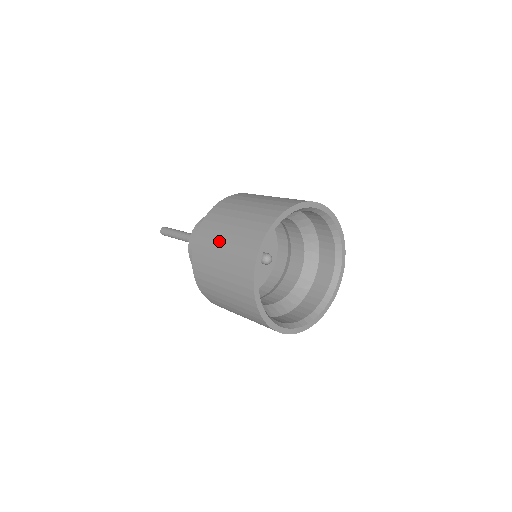
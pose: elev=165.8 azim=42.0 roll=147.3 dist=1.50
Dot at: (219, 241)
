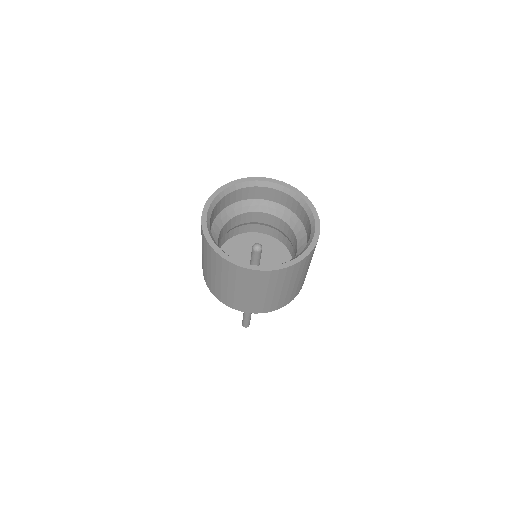
Dot at: occluded
